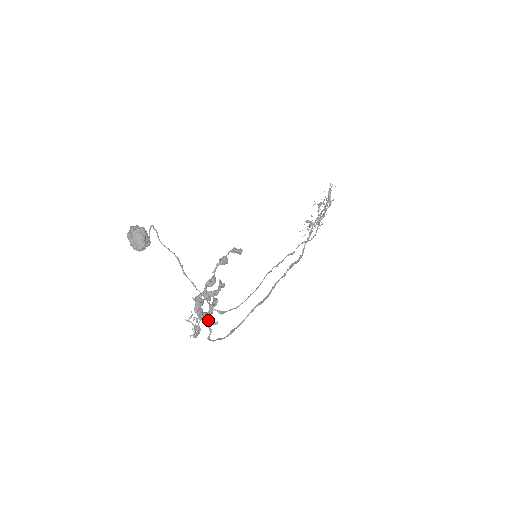
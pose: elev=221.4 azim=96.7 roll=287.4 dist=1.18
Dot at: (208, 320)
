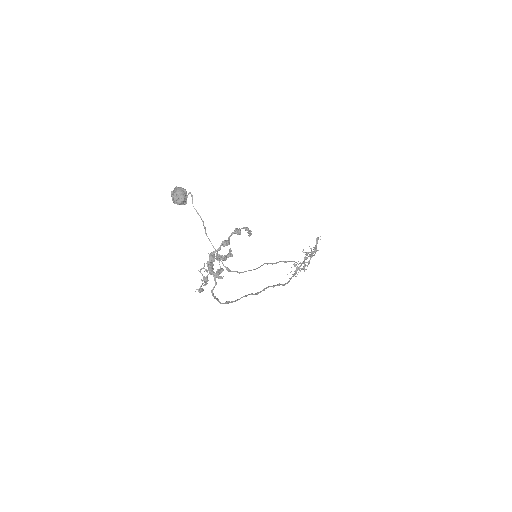
Dot at: (216, 273)
